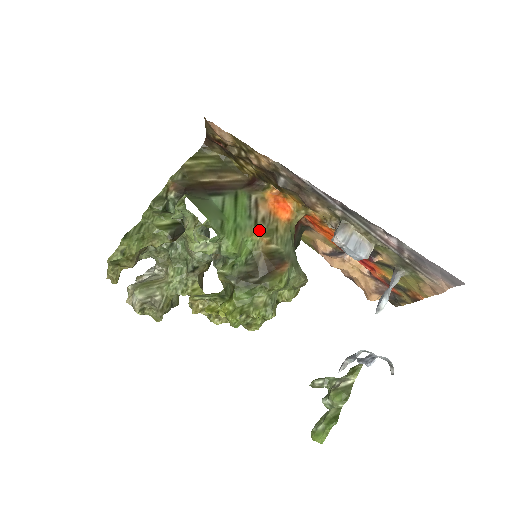
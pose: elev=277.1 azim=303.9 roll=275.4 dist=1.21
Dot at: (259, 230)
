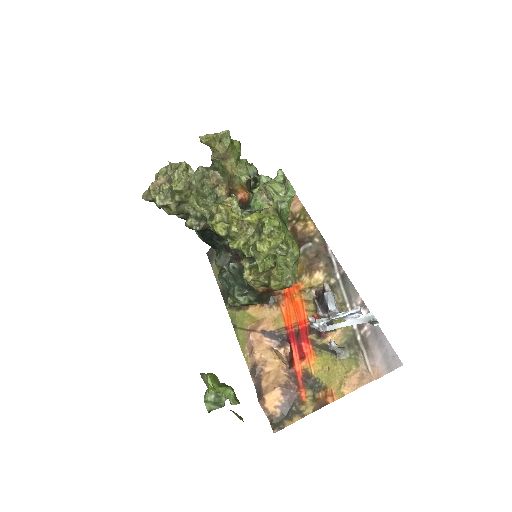
Dot at: occluded
